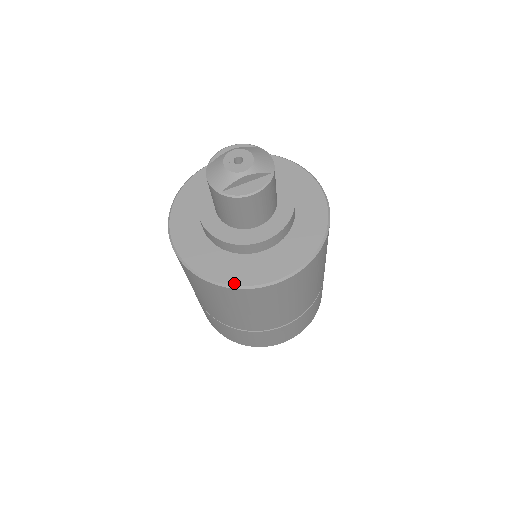
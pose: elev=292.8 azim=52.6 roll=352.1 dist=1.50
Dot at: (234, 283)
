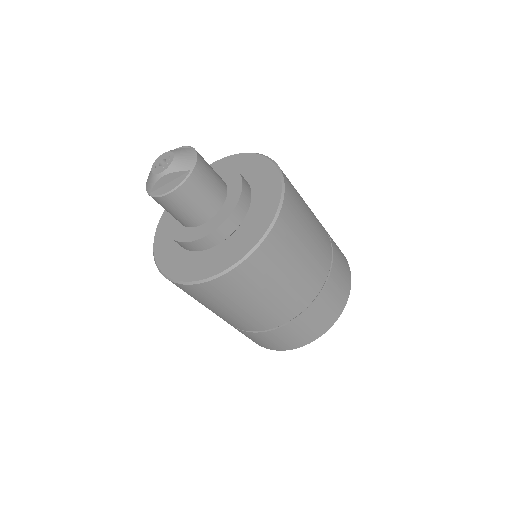
Dot at: (182, 279)
